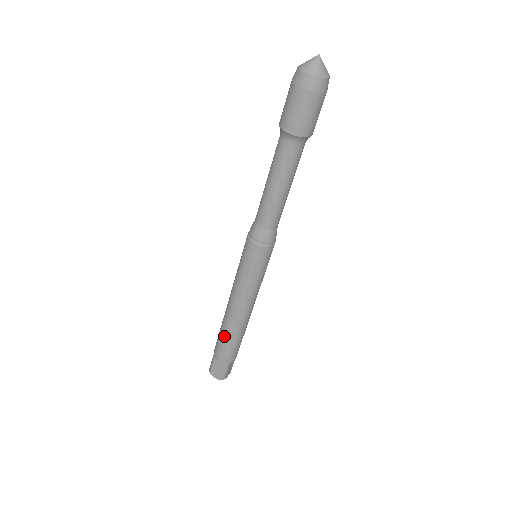
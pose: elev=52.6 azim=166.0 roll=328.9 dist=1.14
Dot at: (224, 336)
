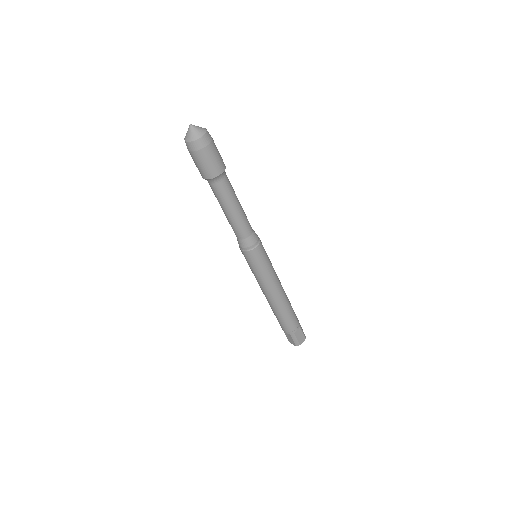
Dot at: (275, 315)
